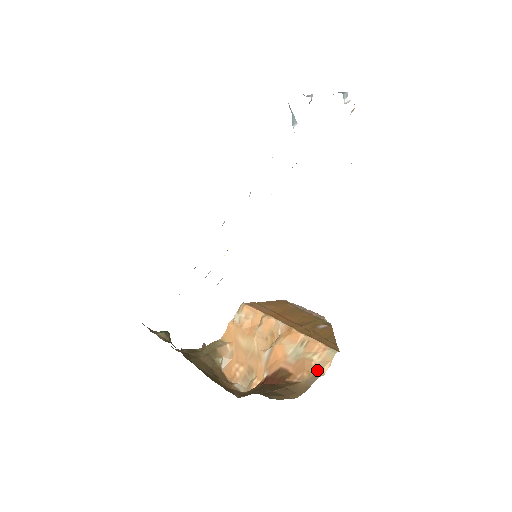
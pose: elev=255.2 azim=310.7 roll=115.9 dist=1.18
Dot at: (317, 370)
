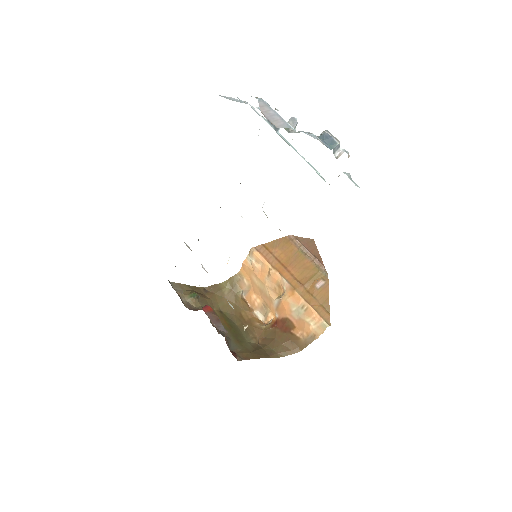
Dot at: (313, 334)
